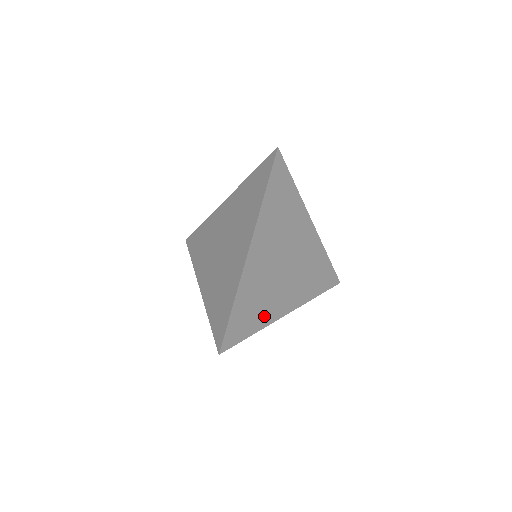
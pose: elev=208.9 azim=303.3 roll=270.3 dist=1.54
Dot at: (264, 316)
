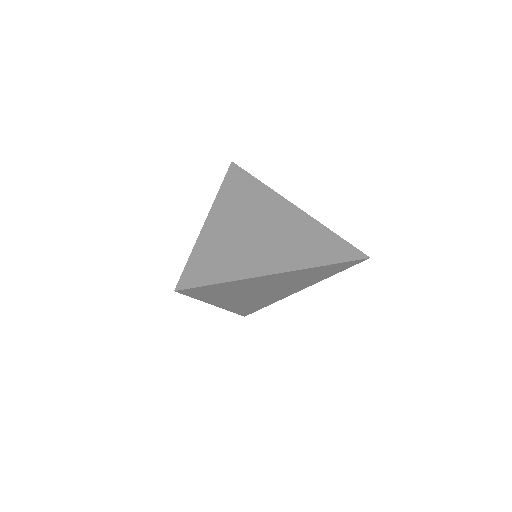
Dot at: (271, 301)
